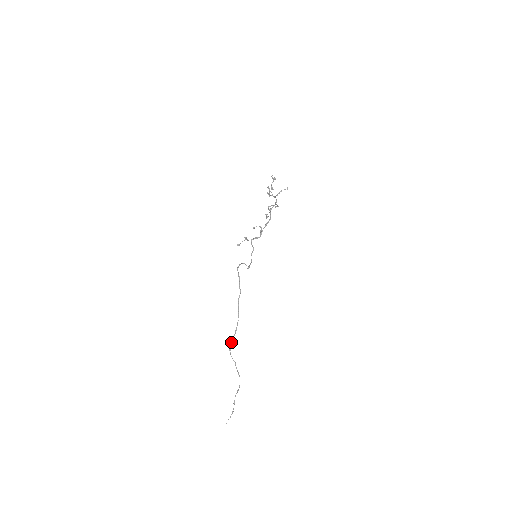
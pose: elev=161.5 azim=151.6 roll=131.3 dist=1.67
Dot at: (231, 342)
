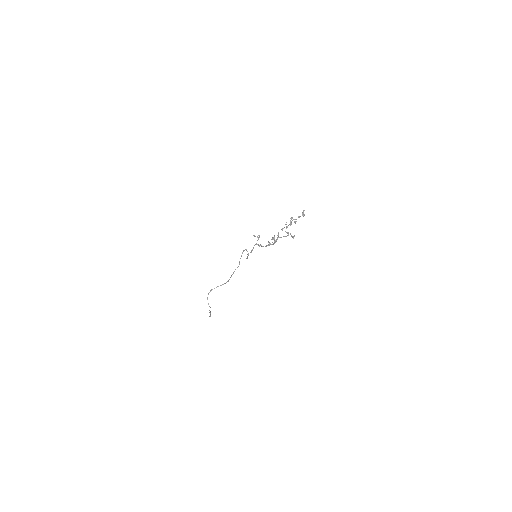
Dot at: (216, 287)
